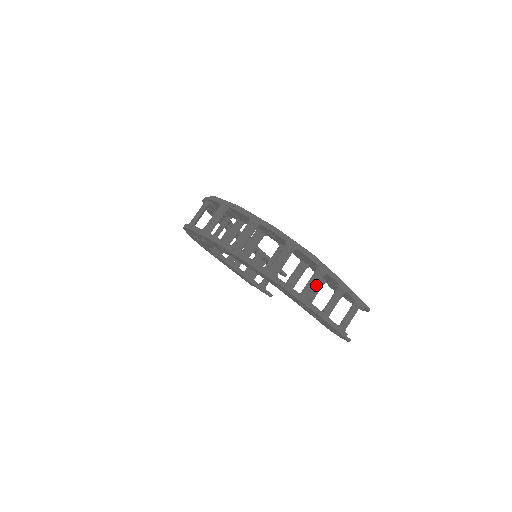
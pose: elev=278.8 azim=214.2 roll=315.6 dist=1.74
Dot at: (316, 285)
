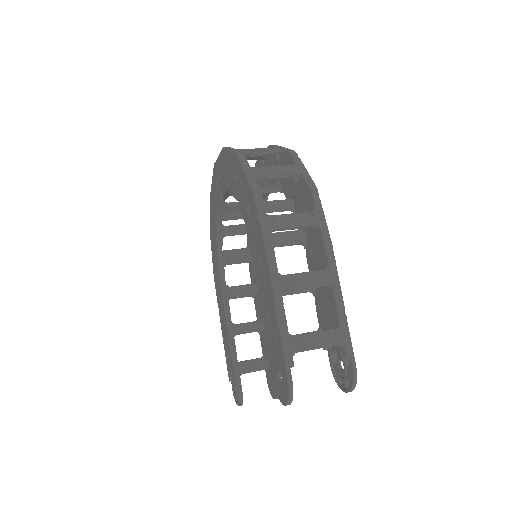
Dot at: (295, 225)
